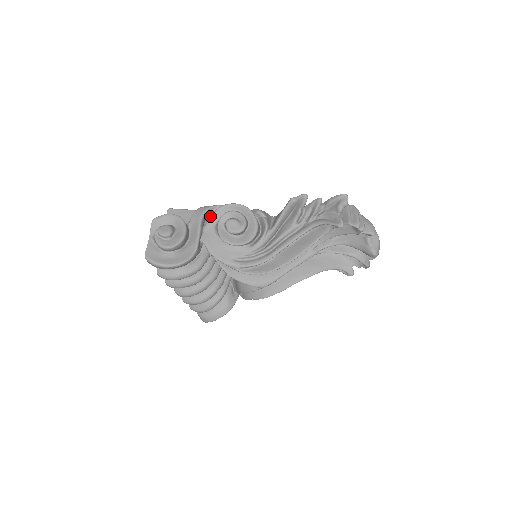
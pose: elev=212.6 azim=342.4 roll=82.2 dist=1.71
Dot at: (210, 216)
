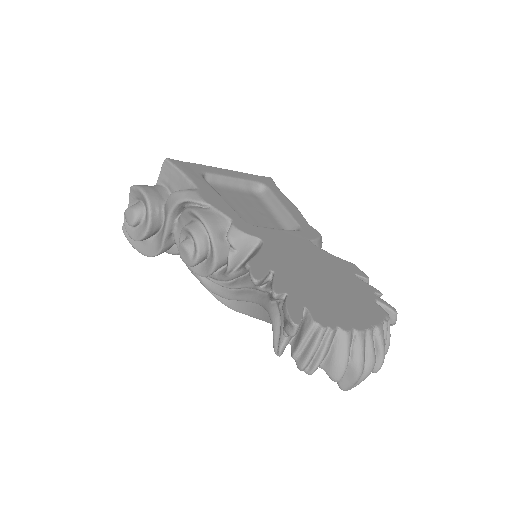
Dot at: occluded
